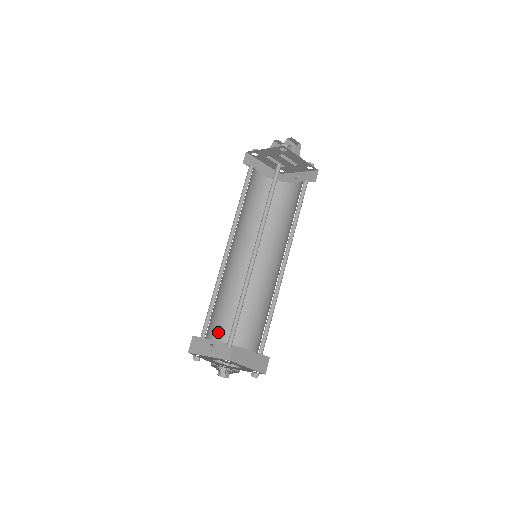
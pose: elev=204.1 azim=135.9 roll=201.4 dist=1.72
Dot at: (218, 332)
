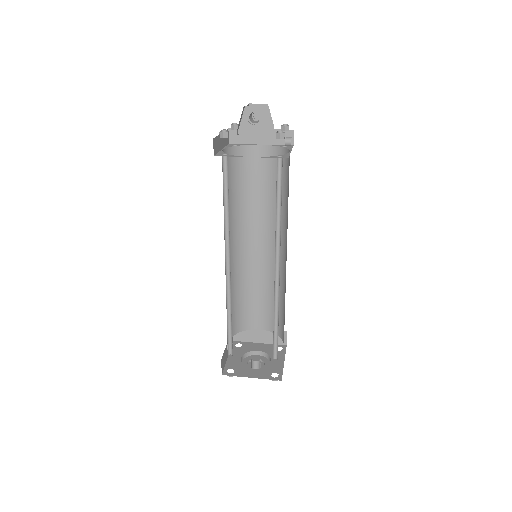
Dot at: (261, 322)
